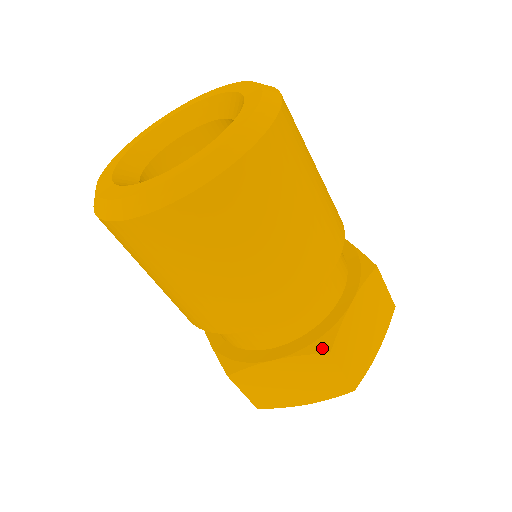
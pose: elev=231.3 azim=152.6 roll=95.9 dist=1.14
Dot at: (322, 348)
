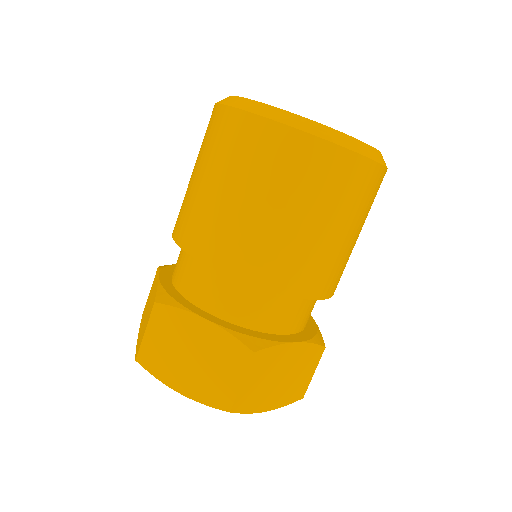
Dot at: (251, 344)
